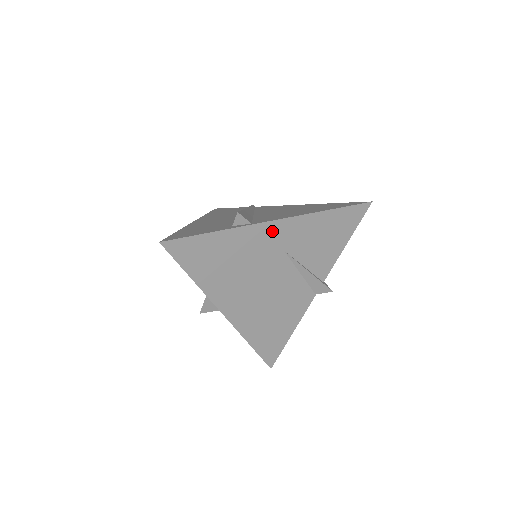
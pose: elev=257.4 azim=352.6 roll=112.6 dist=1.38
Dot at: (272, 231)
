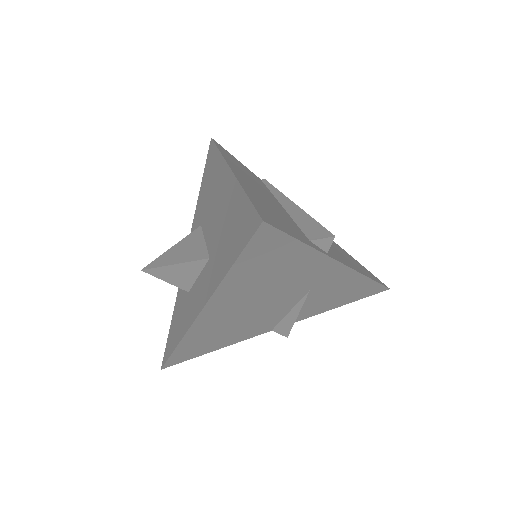
Dot at: (329, 271)
